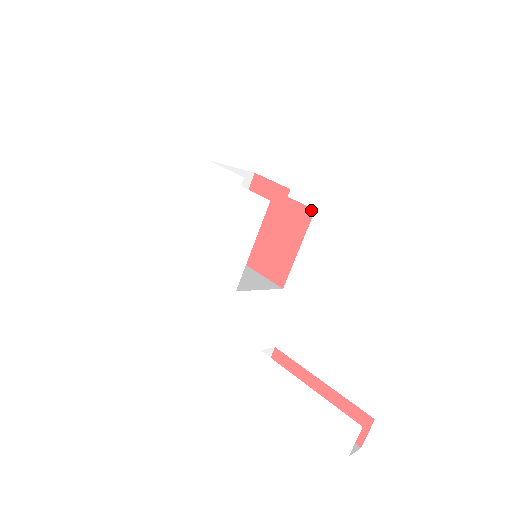
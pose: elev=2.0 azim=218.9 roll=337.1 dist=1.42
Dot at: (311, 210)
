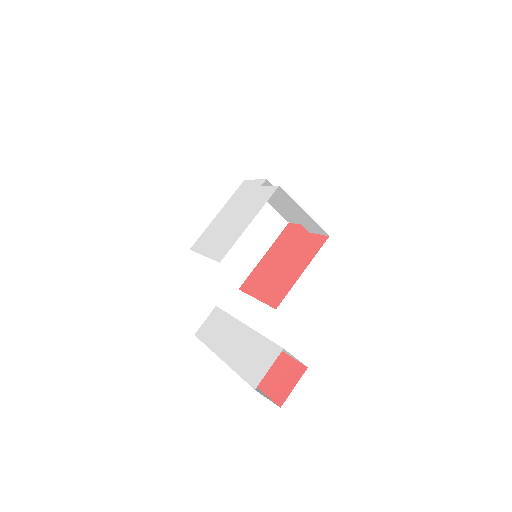
Dot at: (326, 237)
